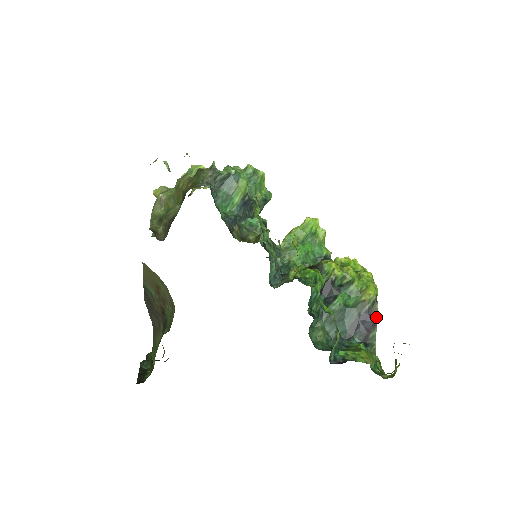
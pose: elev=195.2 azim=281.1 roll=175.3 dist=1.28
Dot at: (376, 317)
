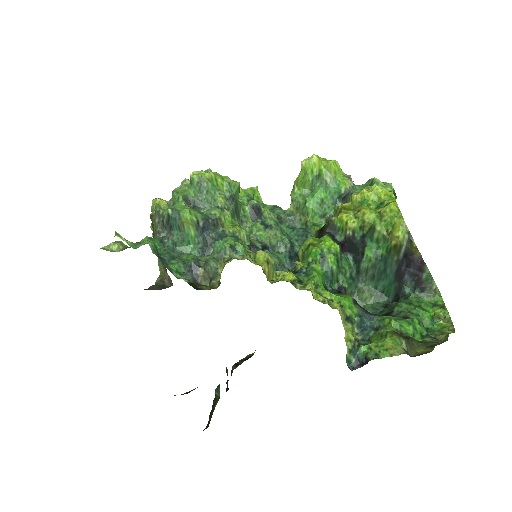
Dot at: (420, 256)
